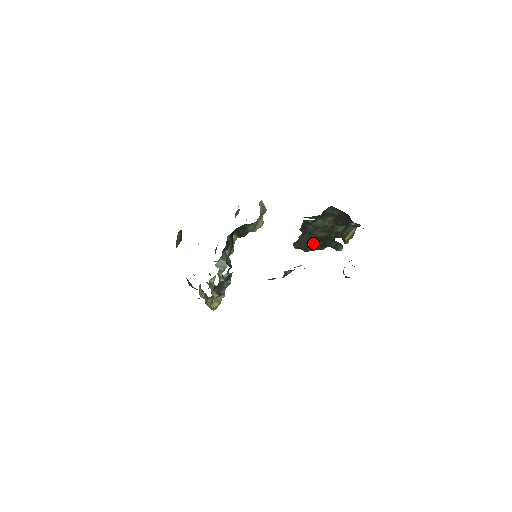
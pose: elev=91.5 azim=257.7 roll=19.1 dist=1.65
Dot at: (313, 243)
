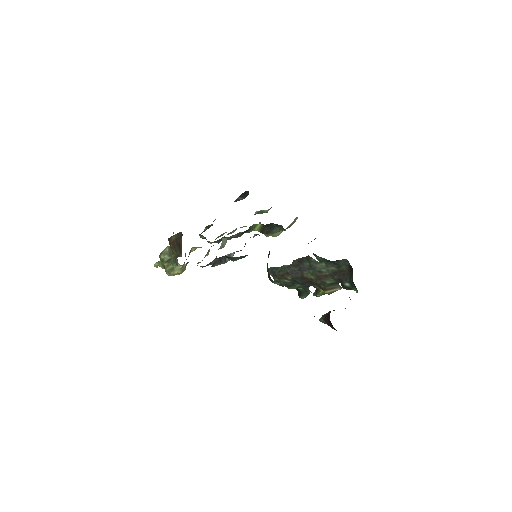
Dot at: (294, 278)
